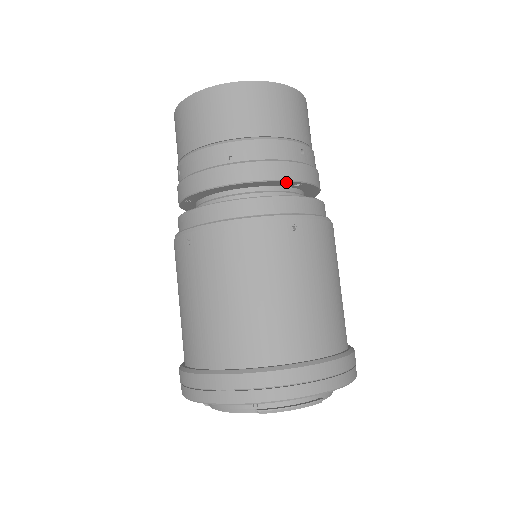
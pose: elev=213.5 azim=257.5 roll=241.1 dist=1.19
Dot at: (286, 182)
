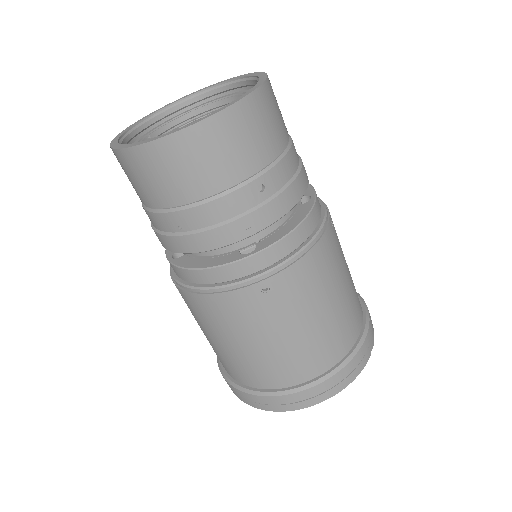
Dot at: (248, 235)
